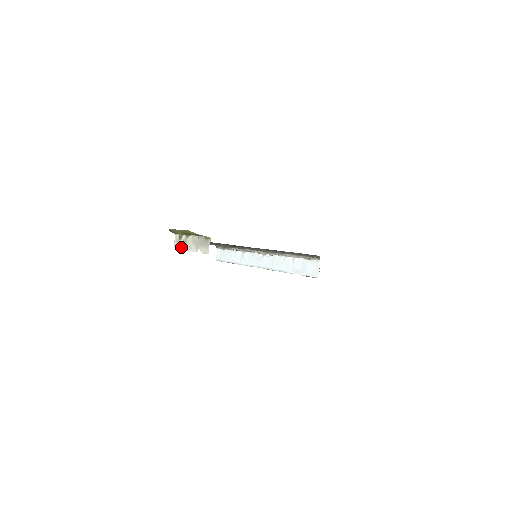
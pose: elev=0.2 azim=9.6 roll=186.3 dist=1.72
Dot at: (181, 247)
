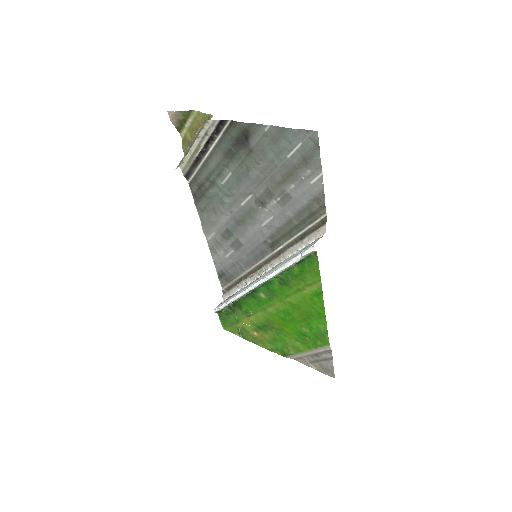
Dot at: (182, 159)
